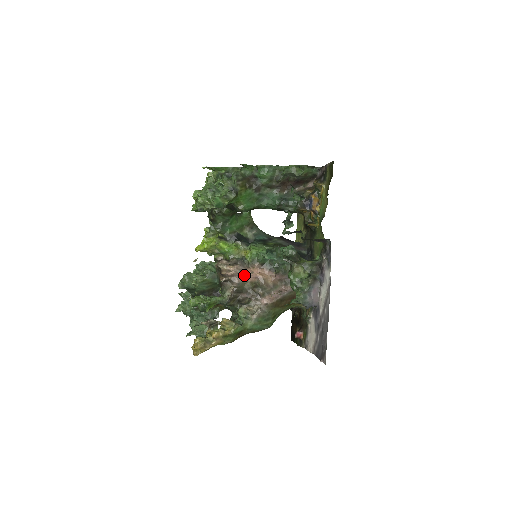
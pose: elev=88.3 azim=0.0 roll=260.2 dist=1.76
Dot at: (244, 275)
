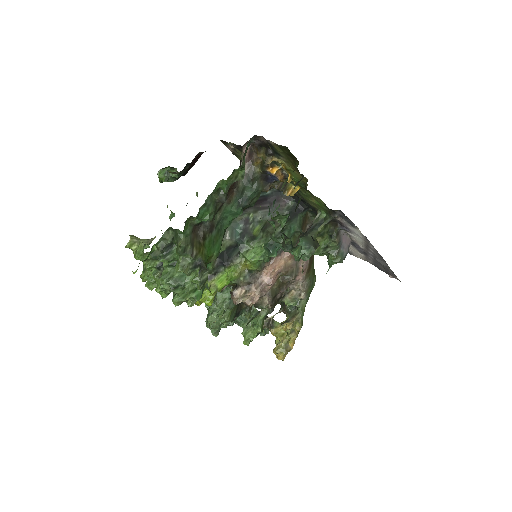
Dot at: (267, 285)
